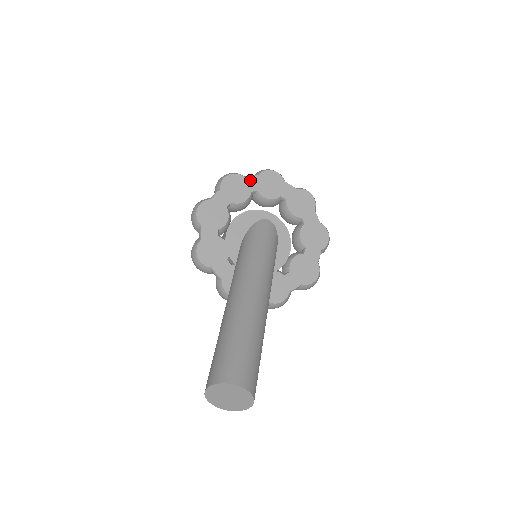
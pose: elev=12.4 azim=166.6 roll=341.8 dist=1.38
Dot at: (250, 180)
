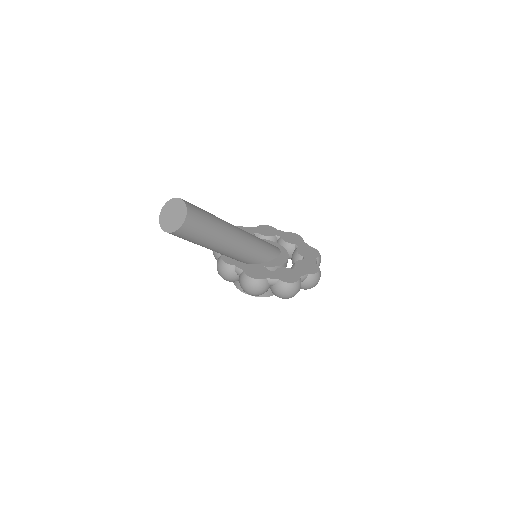
Dot at: (279, 232)
